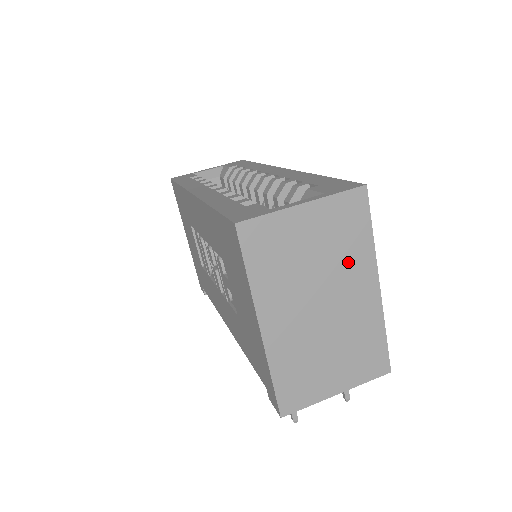
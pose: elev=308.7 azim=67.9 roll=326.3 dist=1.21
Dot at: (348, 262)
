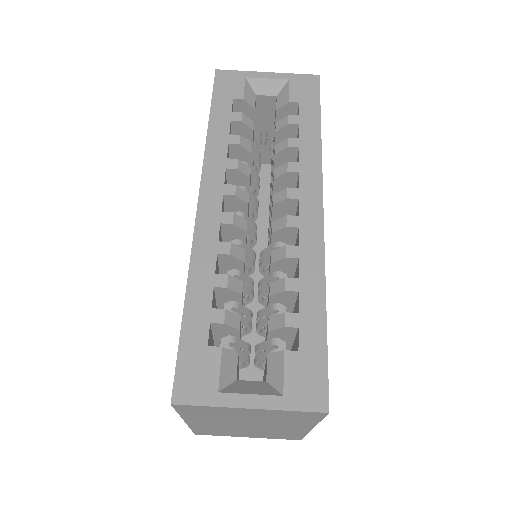
Dot at: (285, 423)
